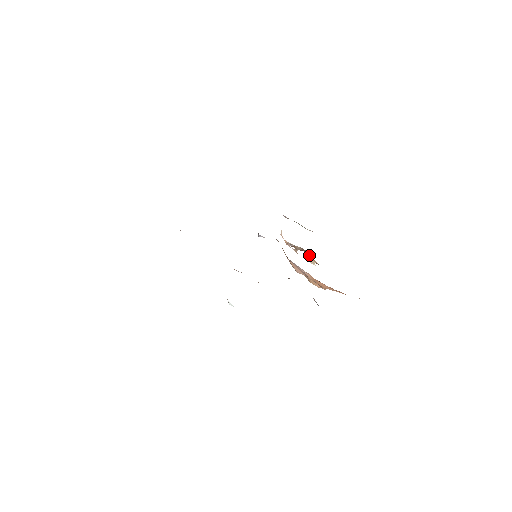
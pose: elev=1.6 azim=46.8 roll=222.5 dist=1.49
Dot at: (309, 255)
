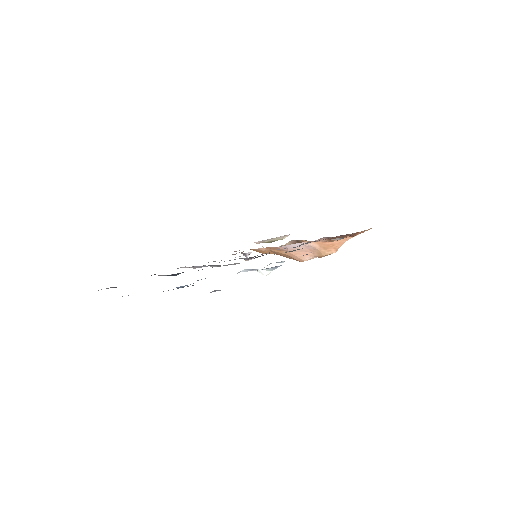
Dot at: (301, 240)
